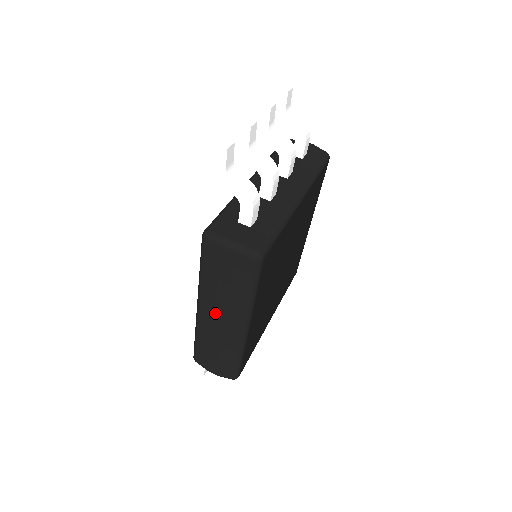
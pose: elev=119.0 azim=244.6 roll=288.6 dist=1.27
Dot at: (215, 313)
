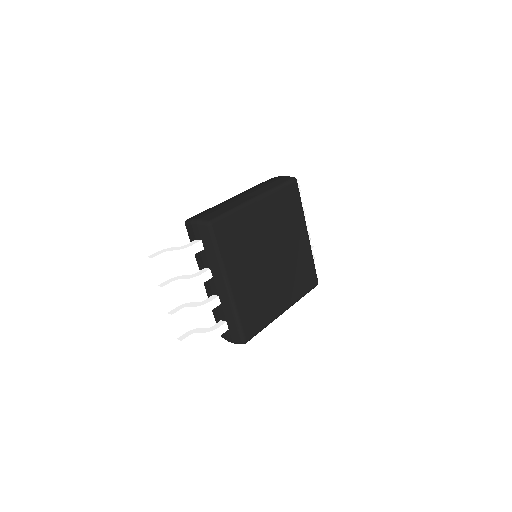
Dot at: (244, 194)
